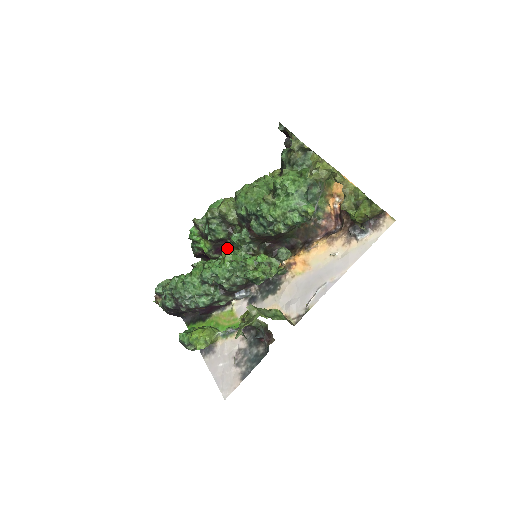
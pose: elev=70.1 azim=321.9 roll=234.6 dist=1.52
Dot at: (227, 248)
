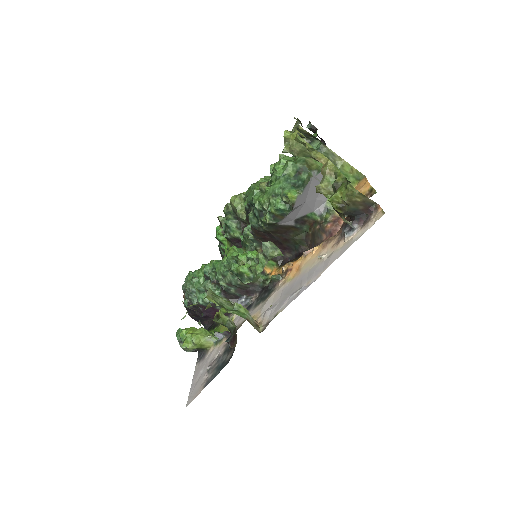
Dot at: (233, 245)
